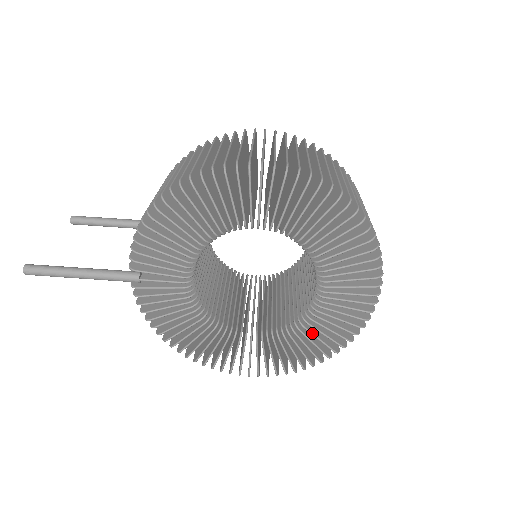
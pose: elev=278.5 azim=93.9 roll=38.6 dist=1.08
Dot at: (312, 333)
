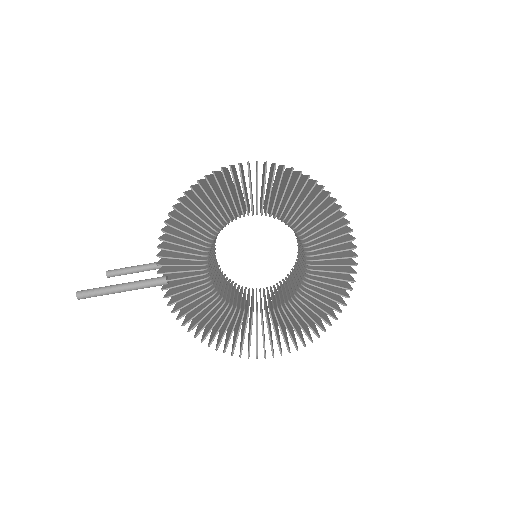
Dot at: (314, 297)
